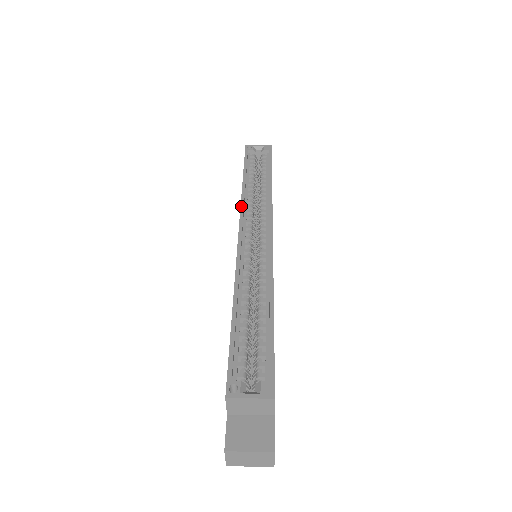
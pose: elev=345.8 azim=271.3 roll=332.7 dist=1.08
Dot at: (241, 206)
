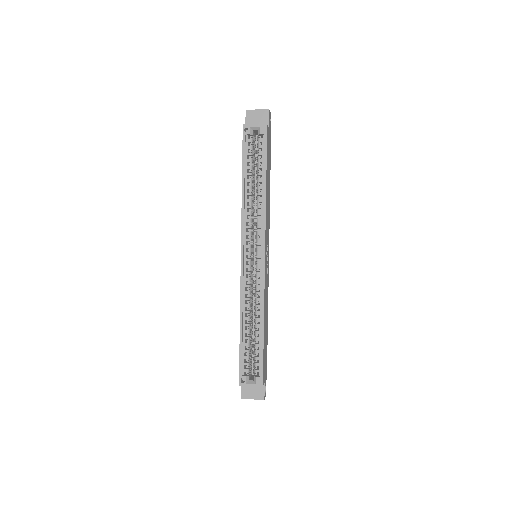
Dot at: (242, 225)
